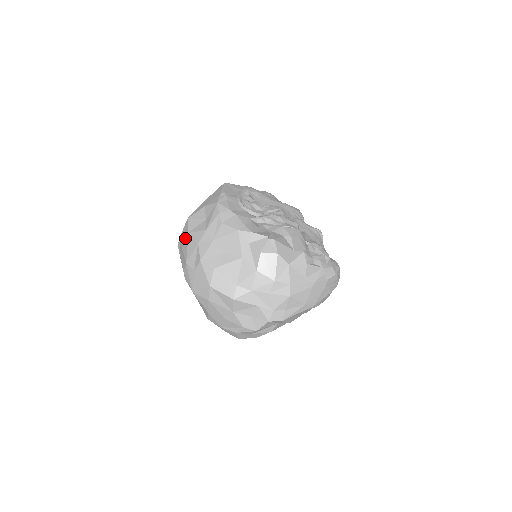
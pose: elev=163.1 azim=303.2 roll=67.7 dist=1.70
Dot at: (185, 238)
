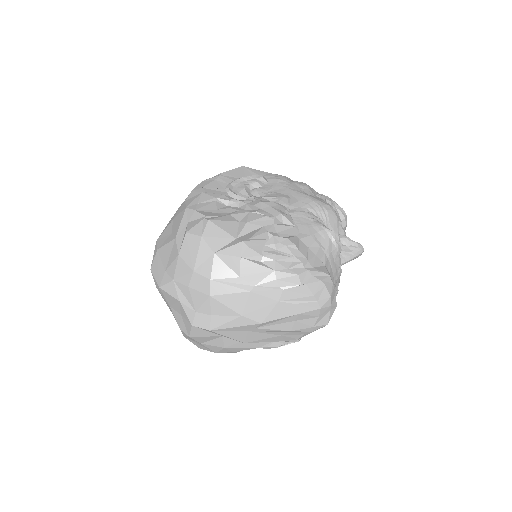
Dot at: occluded
